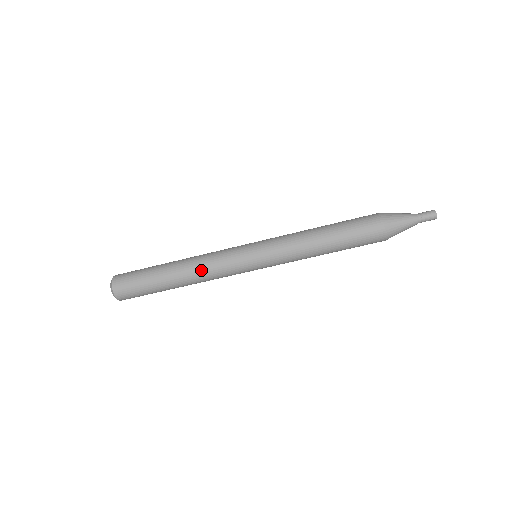
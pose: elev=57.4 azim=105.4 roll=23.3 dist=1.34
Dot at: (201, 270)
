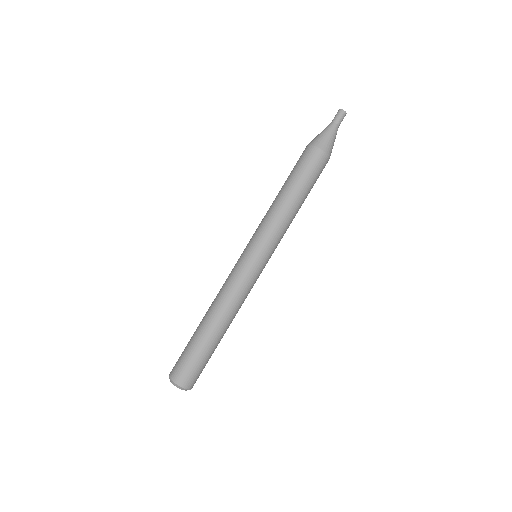
Dot at: (220, 298)
